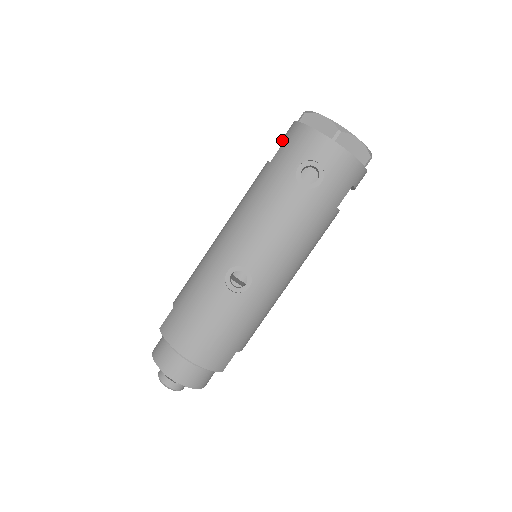
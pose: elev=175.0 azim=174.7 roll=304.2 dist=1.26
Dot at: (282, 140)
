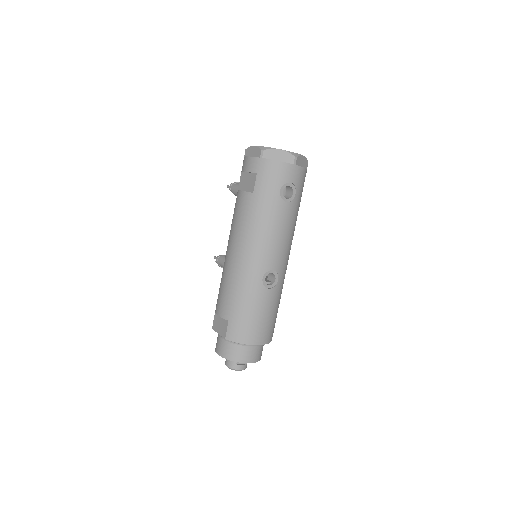
Dot at: occluded
